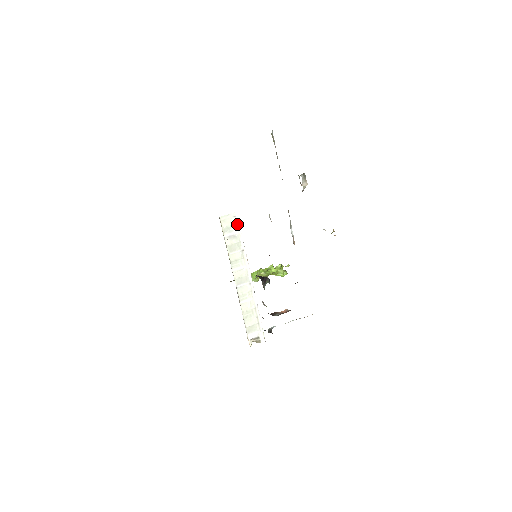
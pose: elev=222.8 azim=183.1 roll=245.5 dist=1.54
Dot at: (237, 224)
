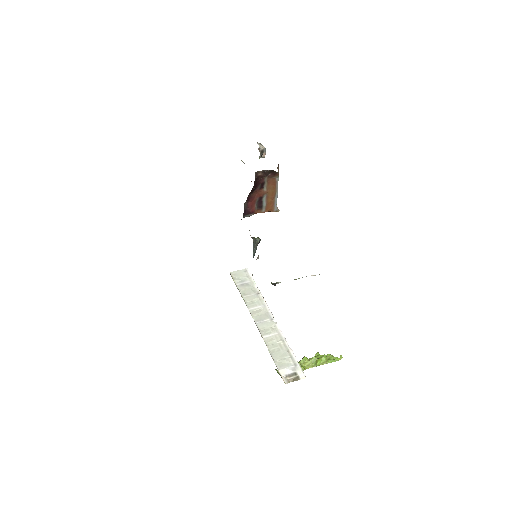
Dot at: (249, 276)
